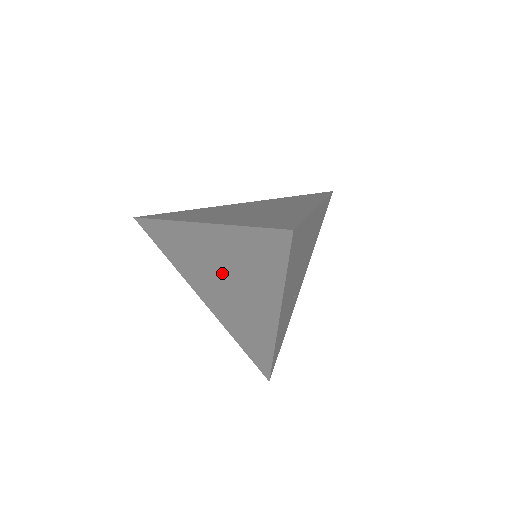
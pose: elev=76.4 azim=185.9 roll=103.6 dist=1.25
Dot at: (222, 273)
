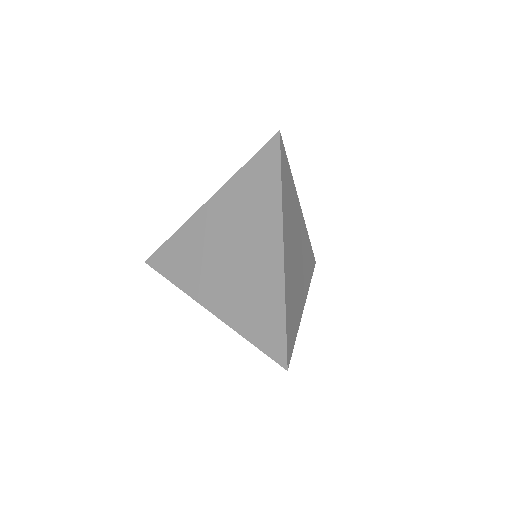
Dot at: (227, 242)
